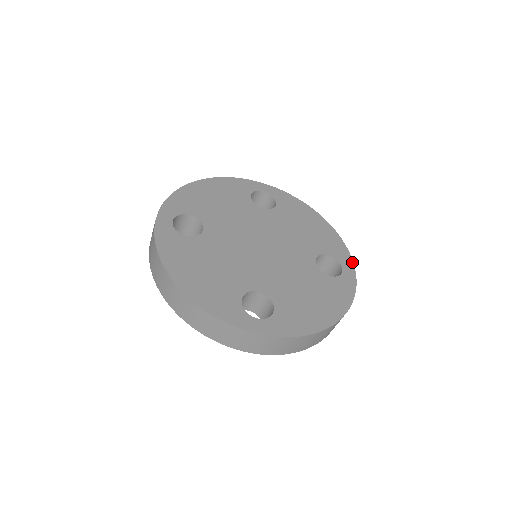
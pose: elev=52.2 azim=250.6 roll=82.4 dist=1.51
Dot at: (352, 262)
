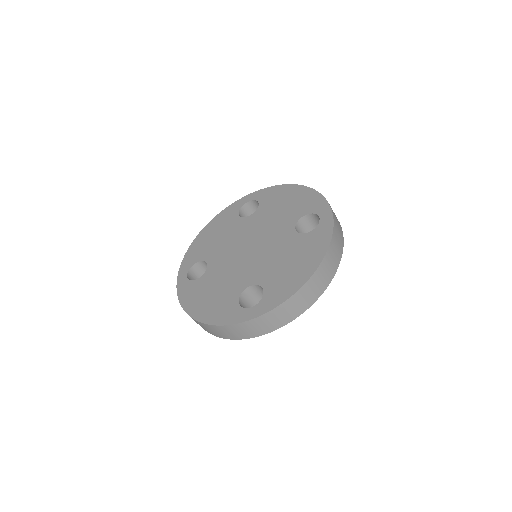
Dot at: (328, 205)
